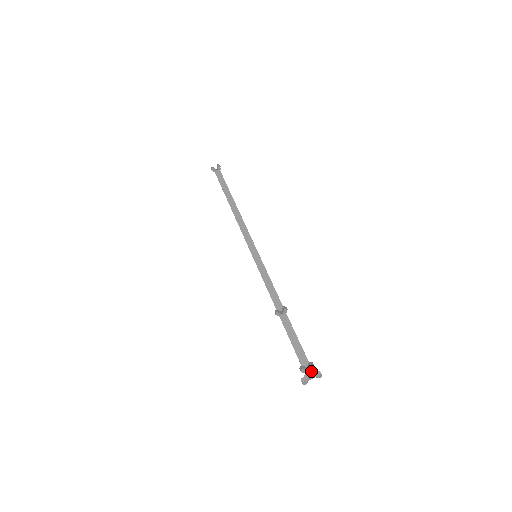
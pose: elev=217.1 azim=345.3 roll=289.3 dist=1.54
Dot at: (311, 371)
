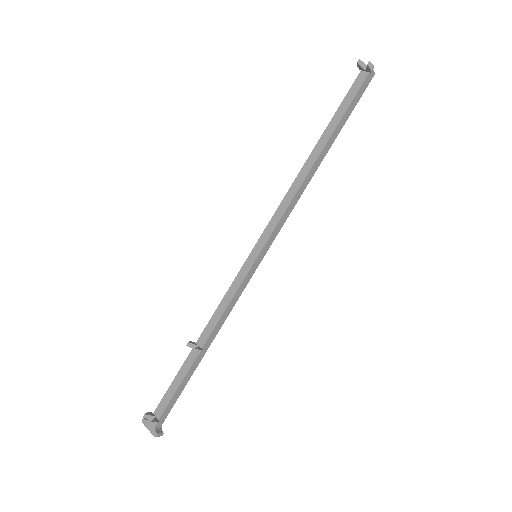
Dot at: (153, 425)
